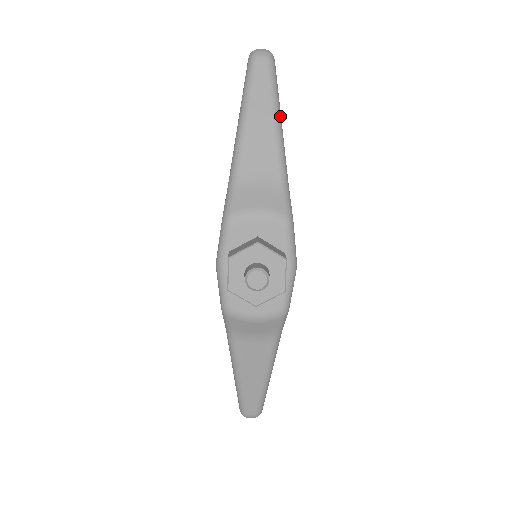
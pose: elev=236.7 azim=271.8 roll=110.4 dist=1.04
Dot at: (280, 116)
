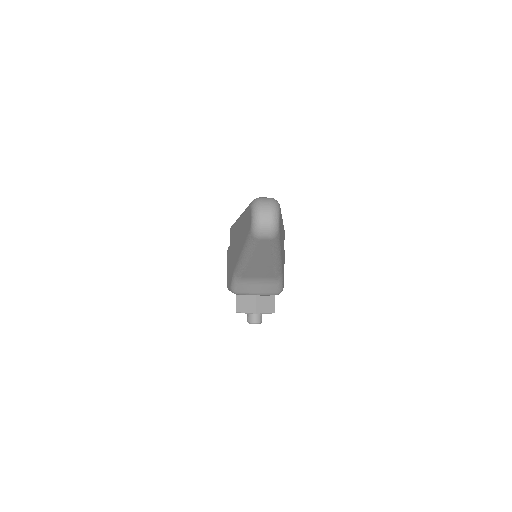
Dot at: (280, 255)
